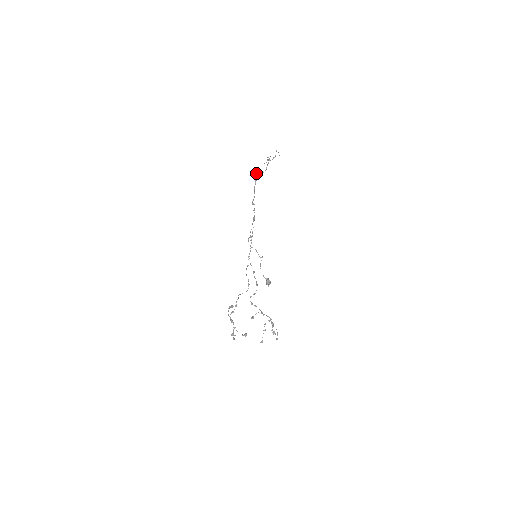
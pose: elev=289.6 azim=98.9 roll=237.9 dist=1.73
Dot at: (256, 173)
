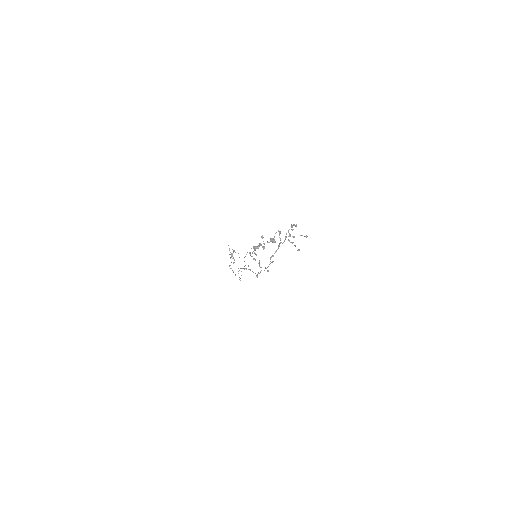
Dot at: (230, 268)
